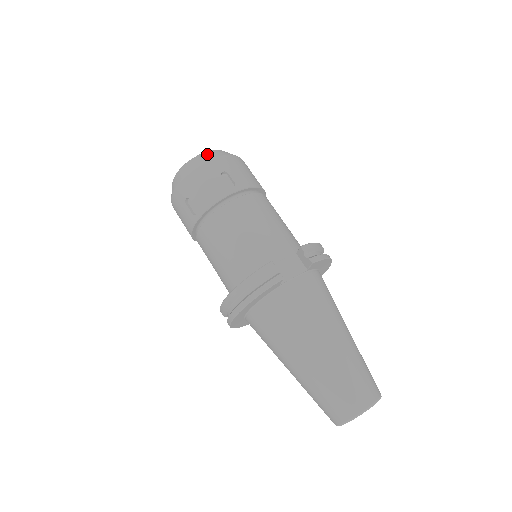
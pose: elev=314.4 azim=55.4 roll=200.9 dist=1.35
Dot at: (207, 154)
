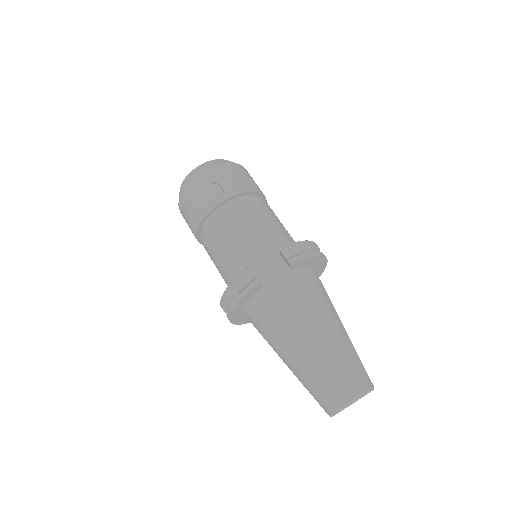
Dot at: (201, 166)
